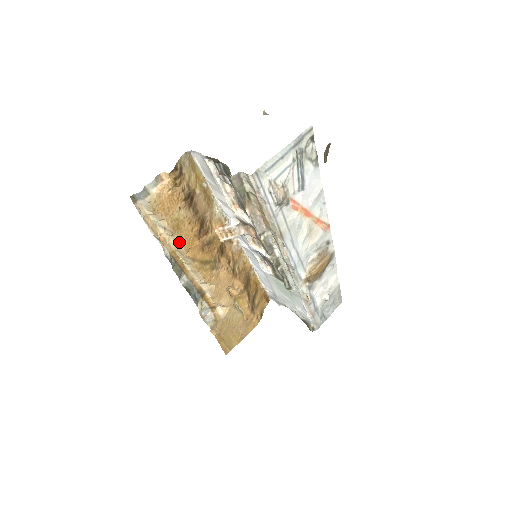
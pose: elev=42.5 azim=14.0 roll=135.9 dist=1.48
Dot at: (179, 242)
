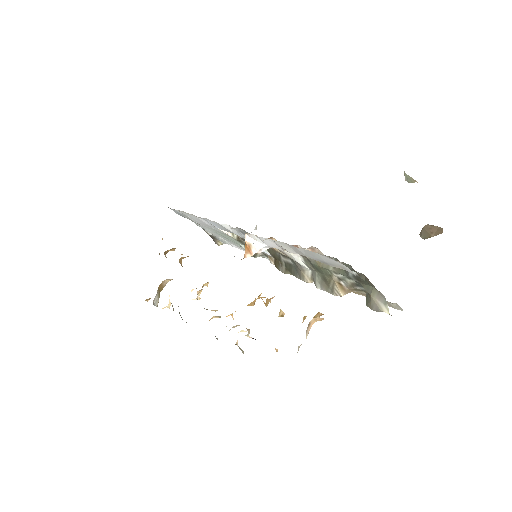
Dot at: occluded
